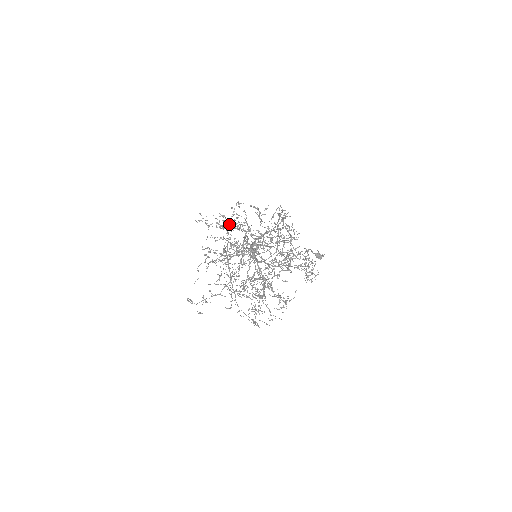
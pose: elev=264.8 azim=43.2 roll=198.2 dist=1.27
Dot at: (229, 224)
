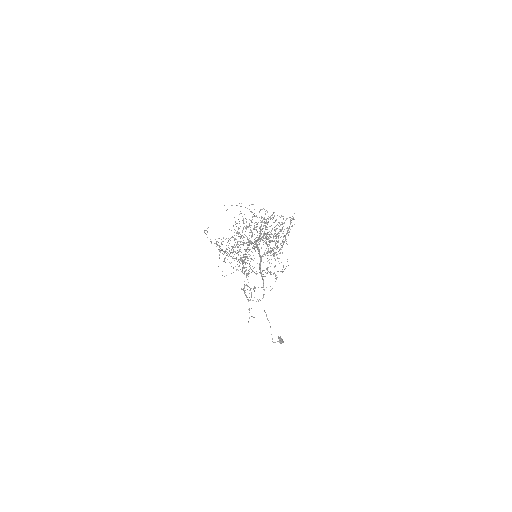
Dot at: occluded
